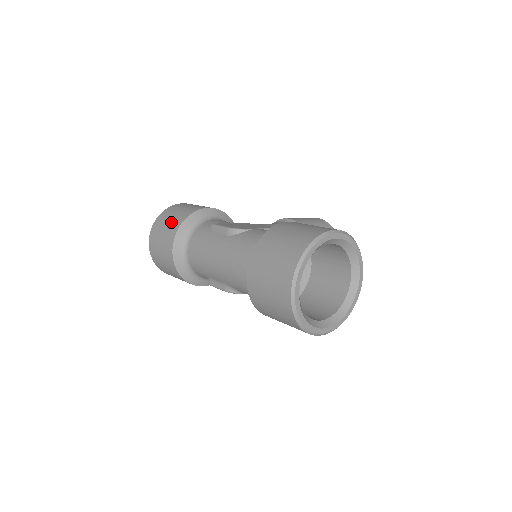
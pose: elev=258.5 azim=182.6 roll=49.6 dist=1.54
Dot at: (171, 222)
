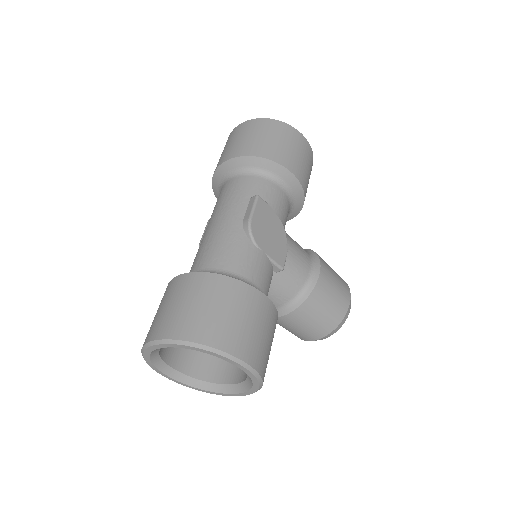
Dot at: (258, 141)
